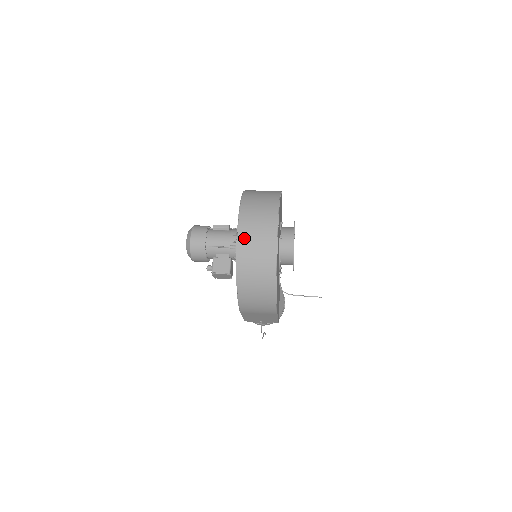
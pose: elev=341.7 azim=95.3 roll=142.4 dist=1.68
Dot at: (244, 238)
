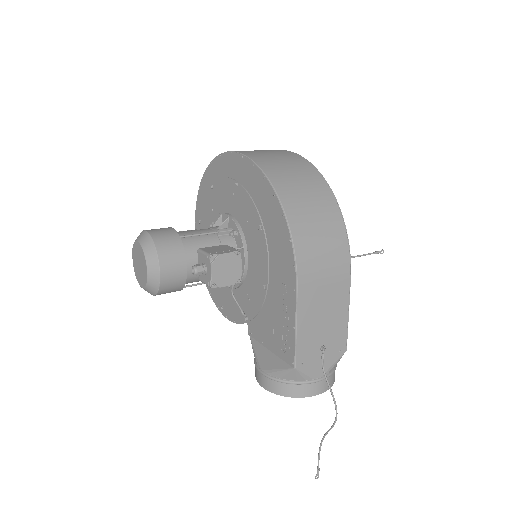
Dot at: (252, 153)
